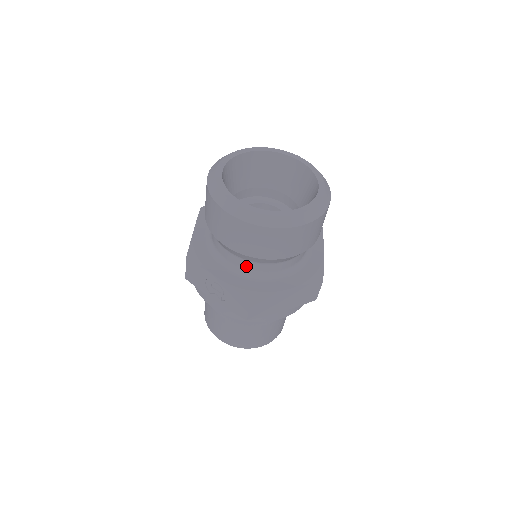
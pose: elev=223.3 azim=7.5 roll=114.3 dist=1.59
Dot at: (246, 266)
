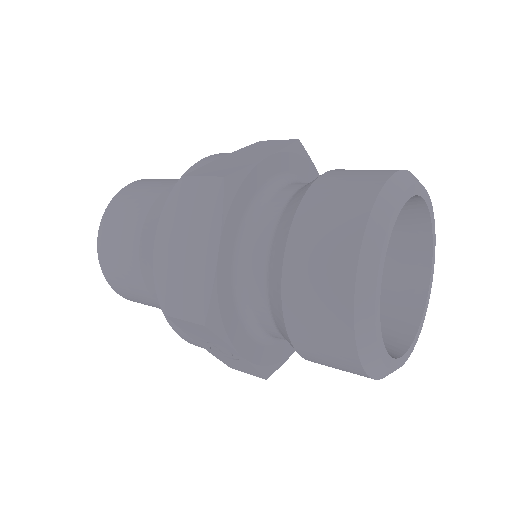
Dot at: occluded
